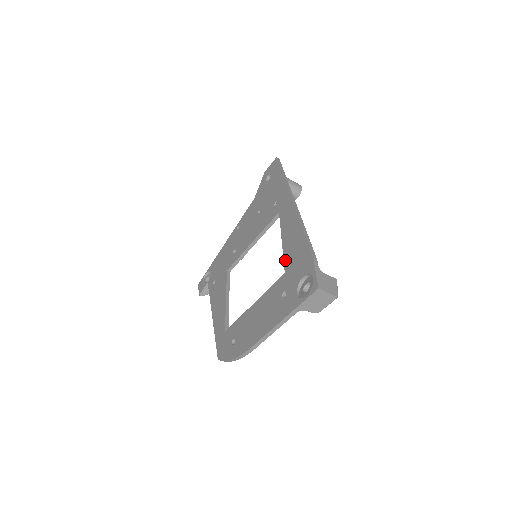
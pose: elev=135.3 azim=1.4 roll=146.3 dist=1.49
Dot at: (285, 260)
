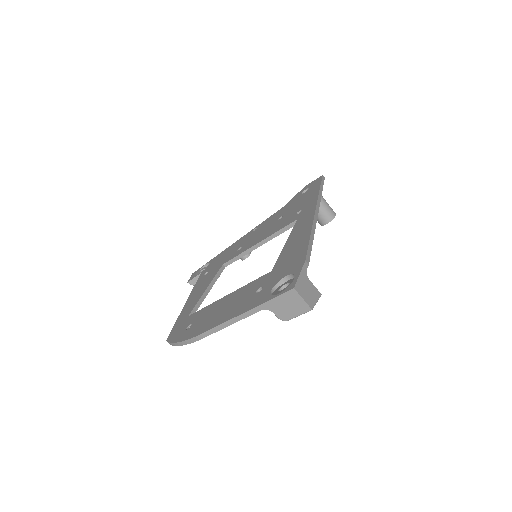
Dot at: (278, 259)
